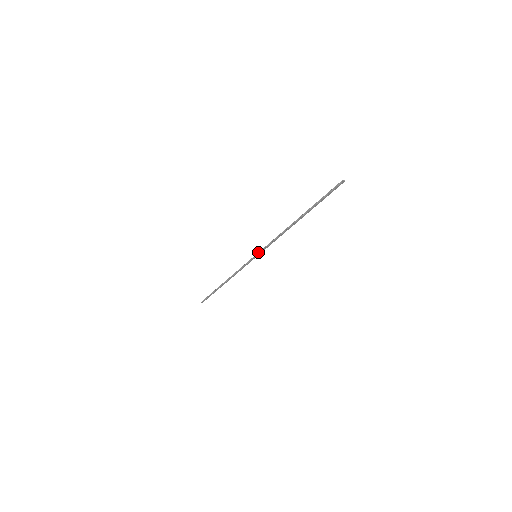
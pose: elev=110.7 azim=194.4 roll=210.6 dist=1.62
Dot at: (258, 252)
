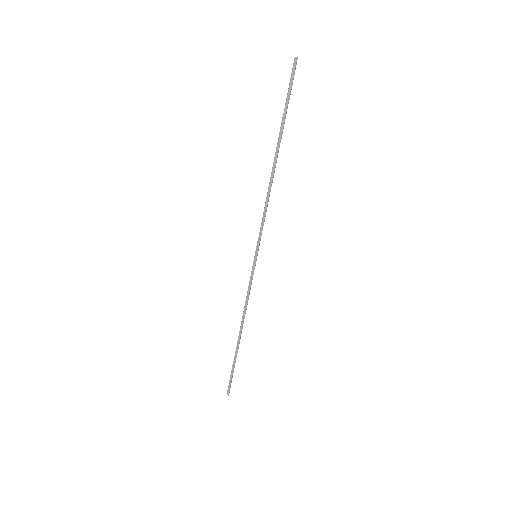
Dot at: (256, 247)
